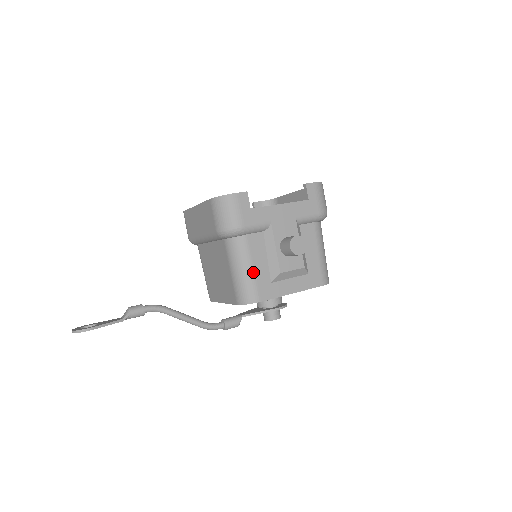
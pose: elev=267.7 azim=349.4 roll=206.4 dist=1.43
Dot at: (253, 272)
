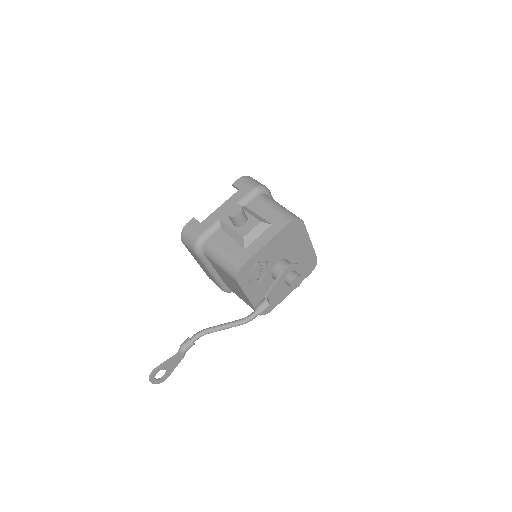
Dot at: (227, 253)
